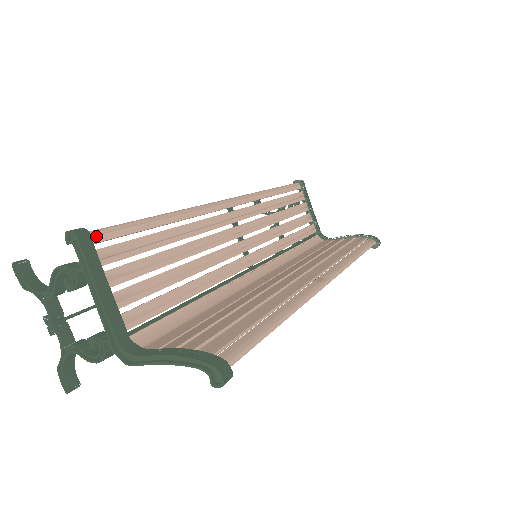
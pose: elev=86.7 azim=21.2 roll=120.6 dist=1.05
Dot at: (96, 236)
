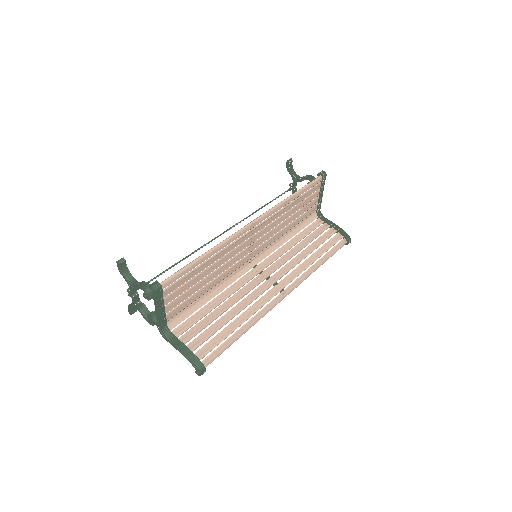
Dot at: (165, 285)
